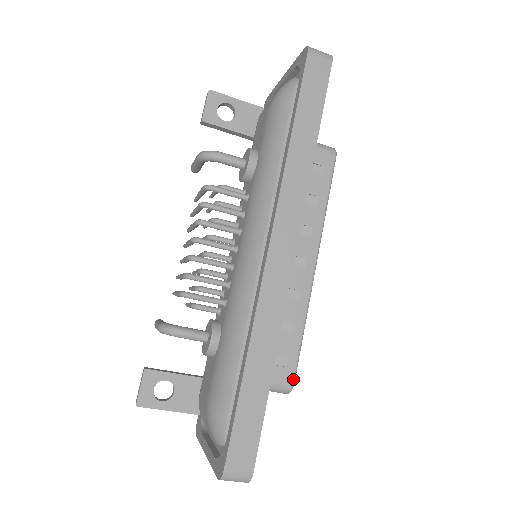
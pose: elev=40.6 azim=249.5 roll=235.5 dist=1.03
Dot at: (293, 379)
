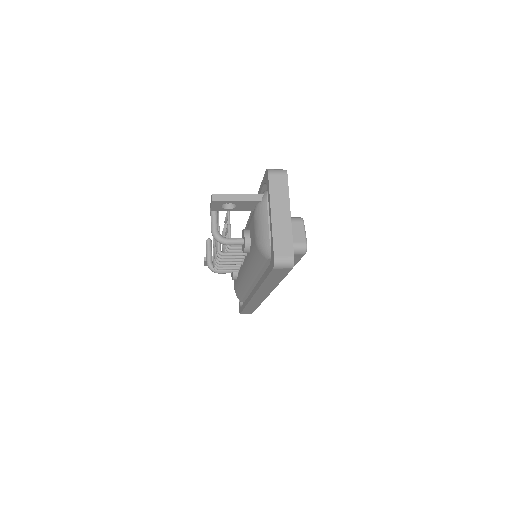
Dot at: occluded
